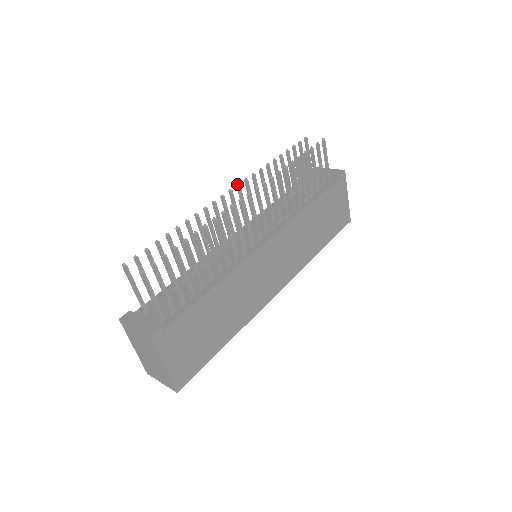
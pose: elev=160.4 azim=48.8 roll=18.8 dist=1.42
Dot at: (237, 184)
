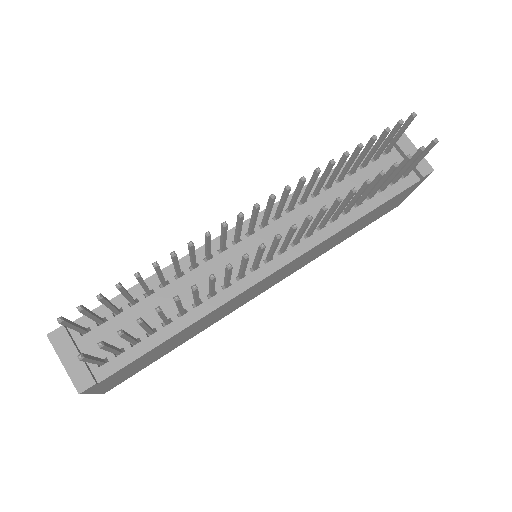
Dot at: (272, 195)
